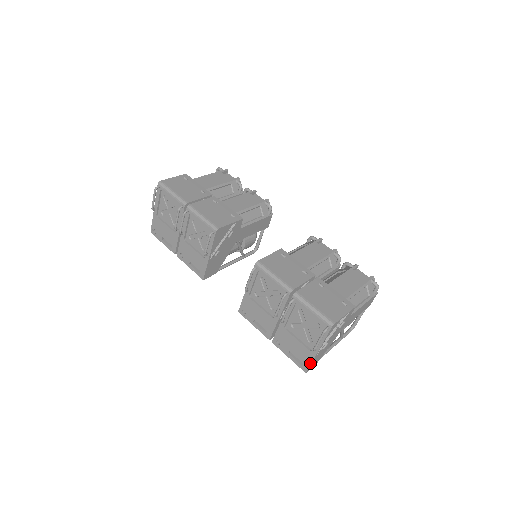
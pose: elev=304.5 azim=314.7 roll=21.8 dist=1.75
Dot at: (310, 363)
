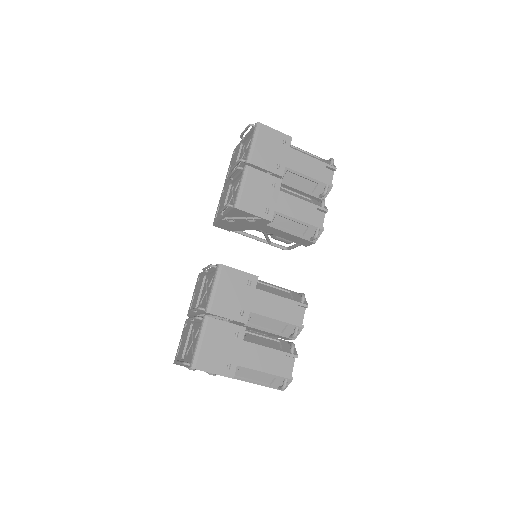
Dot at: (177, 363)
